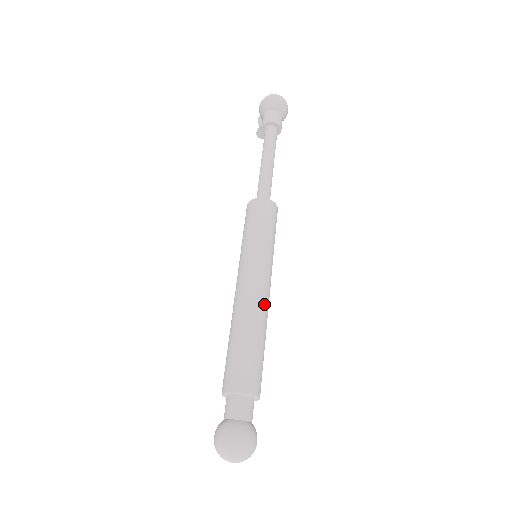
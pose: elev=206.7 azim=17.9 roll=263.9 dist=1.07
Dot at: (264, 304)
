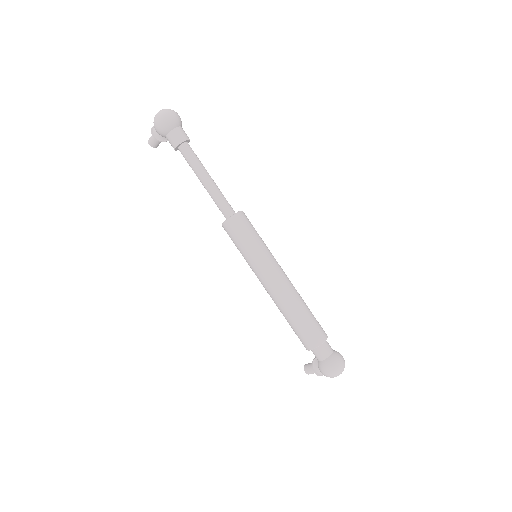
Dot at: (292, 285)
